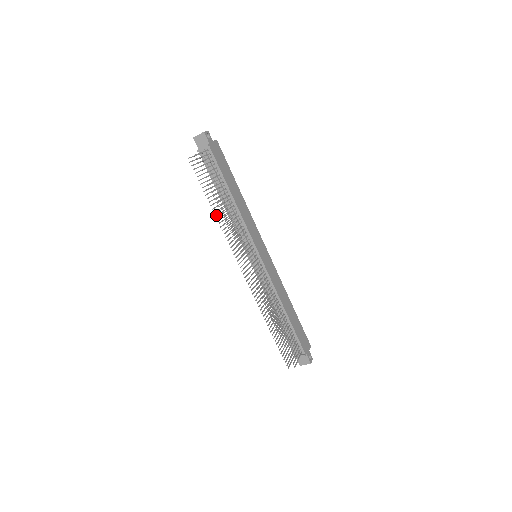
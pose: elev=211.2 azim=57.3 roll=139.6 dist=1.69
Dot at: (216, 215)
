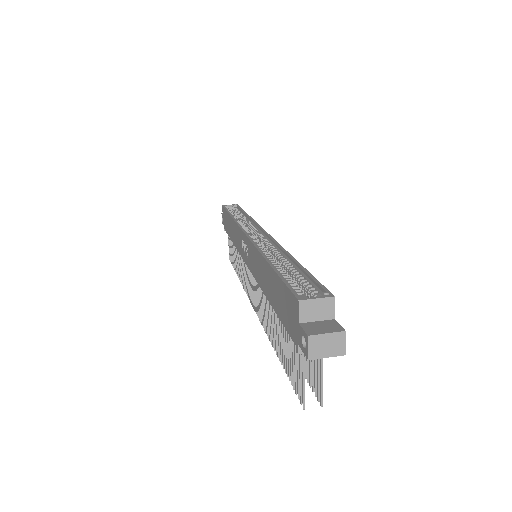
Dot at: (273, 342)
